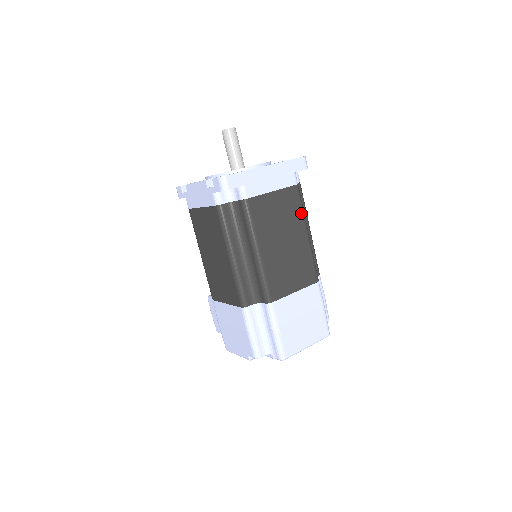
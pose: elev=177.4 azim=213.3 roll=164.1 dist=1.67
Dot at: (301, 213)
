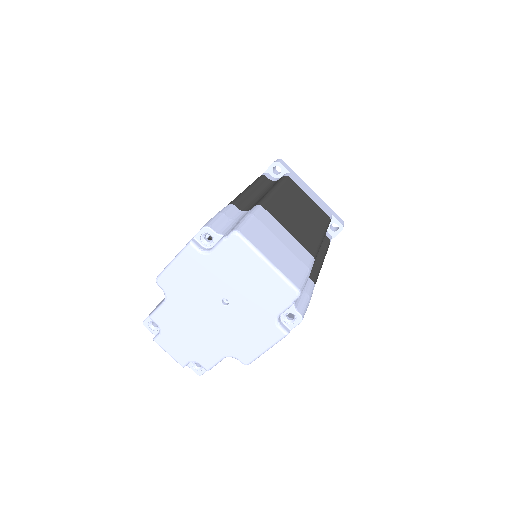
Dot at: (324, 225)
